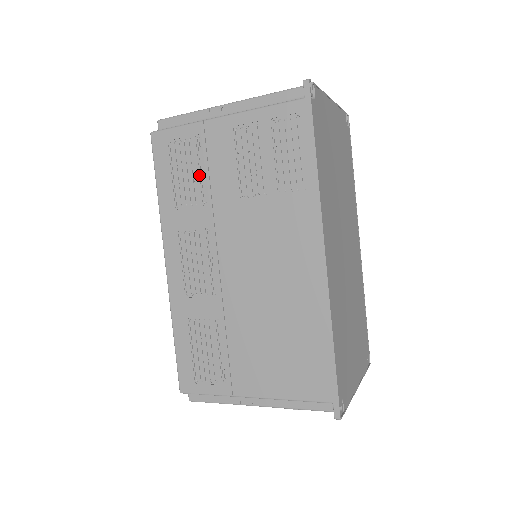
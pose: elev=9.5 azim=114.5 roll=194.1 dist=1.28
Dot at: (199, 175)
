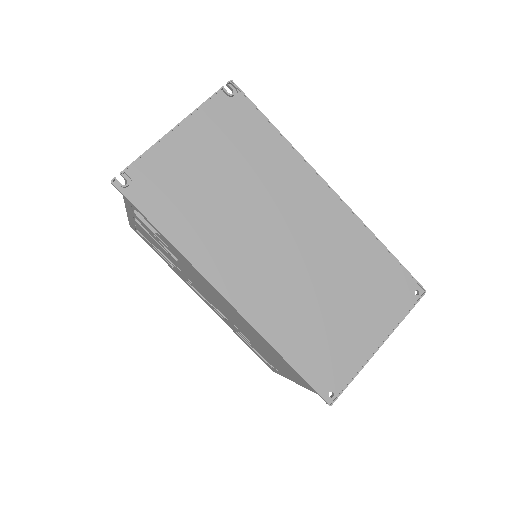
Dot at: (158, 249)
